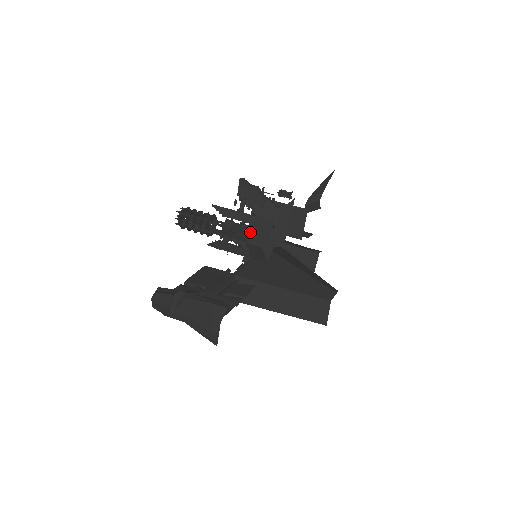
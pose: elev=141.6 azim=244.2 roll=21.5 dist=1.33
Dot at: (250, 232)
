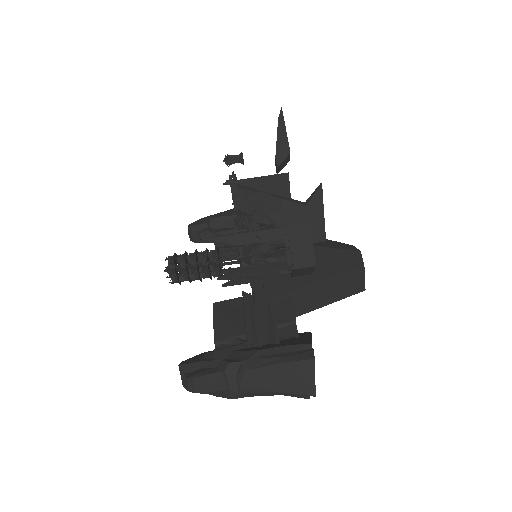
Dot at: (286, 252)
